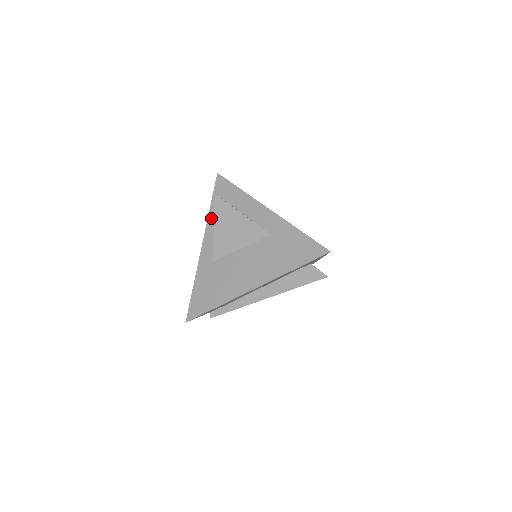
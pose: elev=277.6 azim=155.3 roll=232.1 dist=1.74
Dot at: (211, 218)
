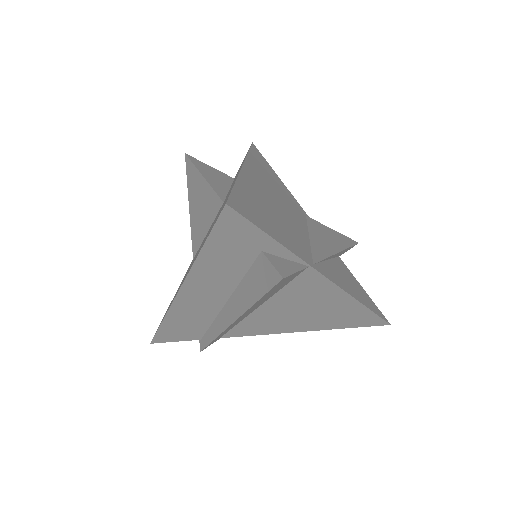
Dot at: occluded
